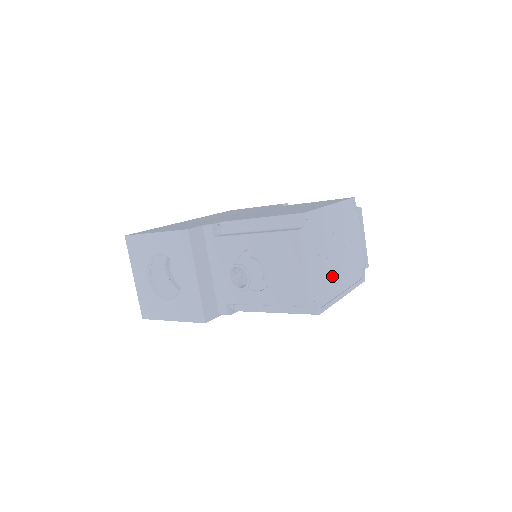
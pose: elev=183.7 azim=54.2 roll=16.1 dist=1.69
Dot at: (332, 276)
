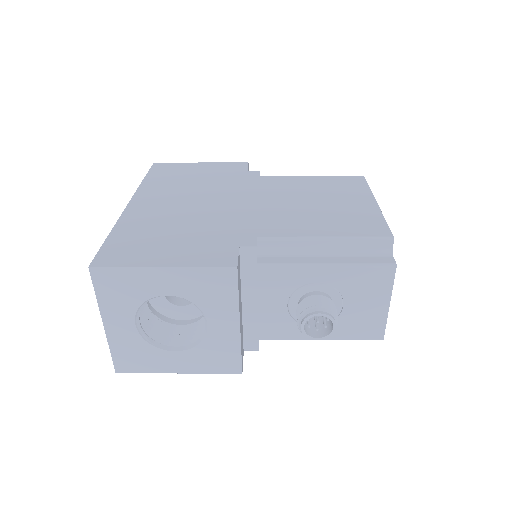
Dot at: occluded
